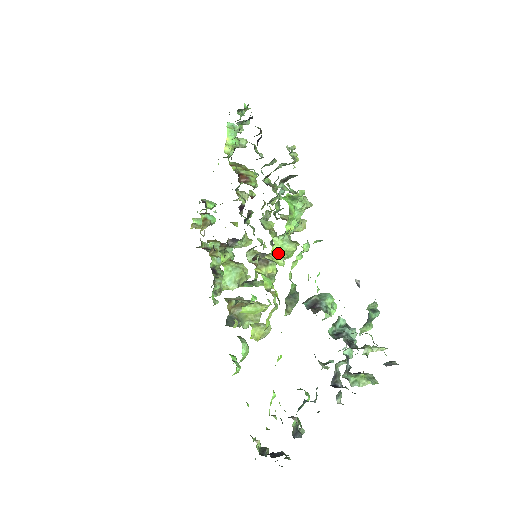
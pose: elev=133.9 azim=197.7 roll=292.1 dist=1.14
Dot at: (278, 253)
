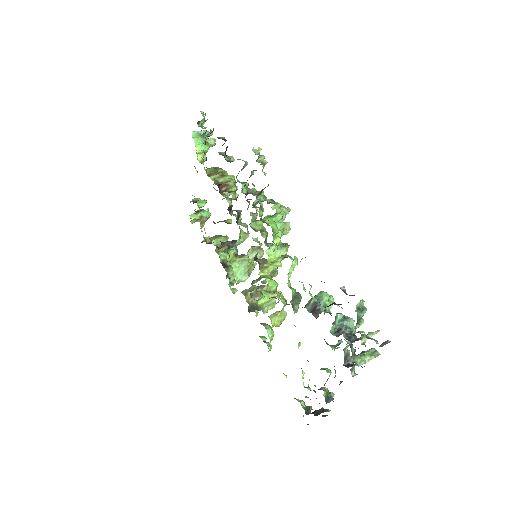
Dot at: (274, 260)
